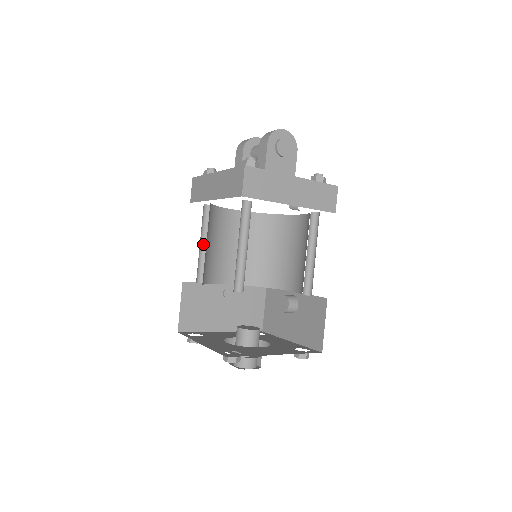
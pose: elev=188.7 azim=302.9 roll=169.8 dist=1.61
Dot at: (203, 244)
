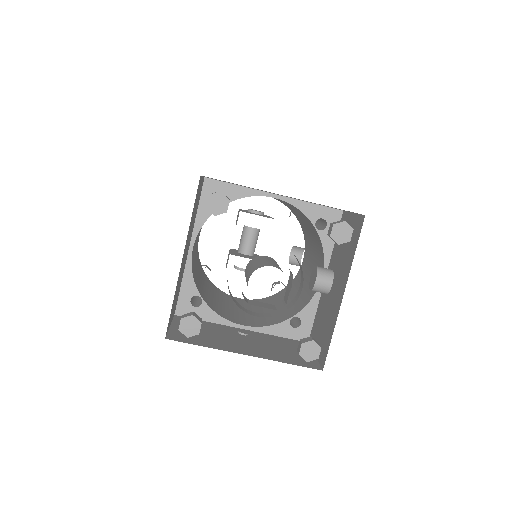
Dot at: occluded
